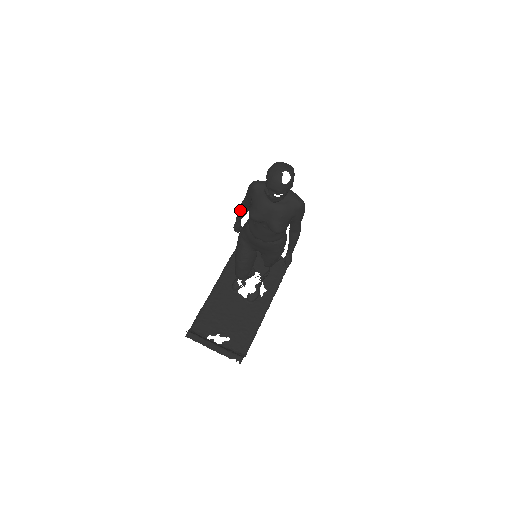
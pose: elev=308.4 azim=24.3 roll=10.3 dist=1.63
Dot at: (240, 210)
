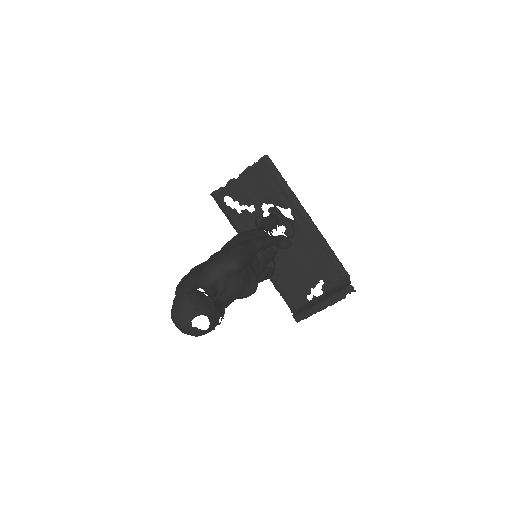
Dot at: occluded
